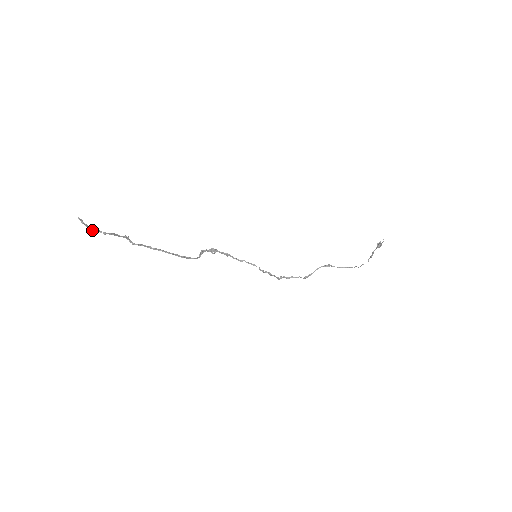
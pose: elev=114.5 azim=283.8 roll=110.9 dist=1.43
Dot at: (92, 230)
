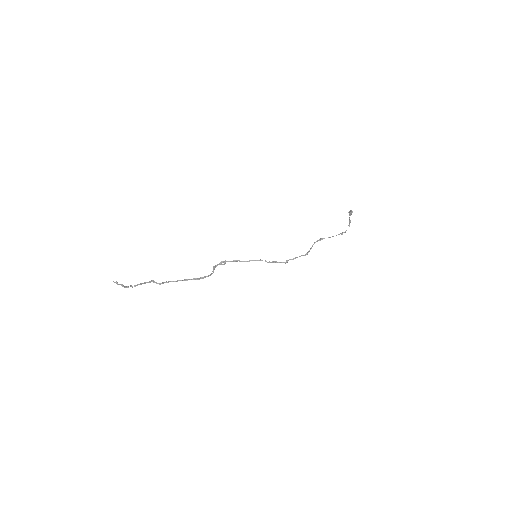
Dot at: (125, 287)
